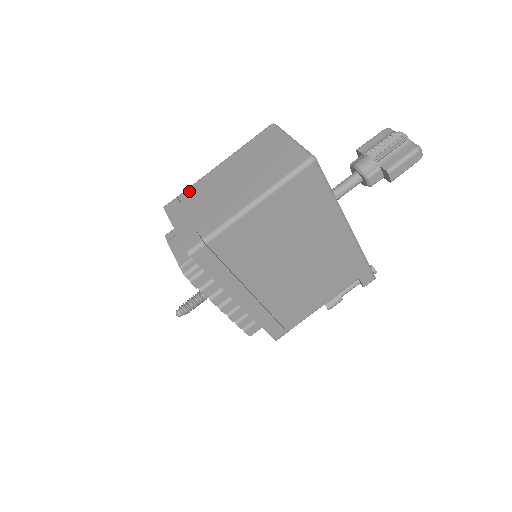
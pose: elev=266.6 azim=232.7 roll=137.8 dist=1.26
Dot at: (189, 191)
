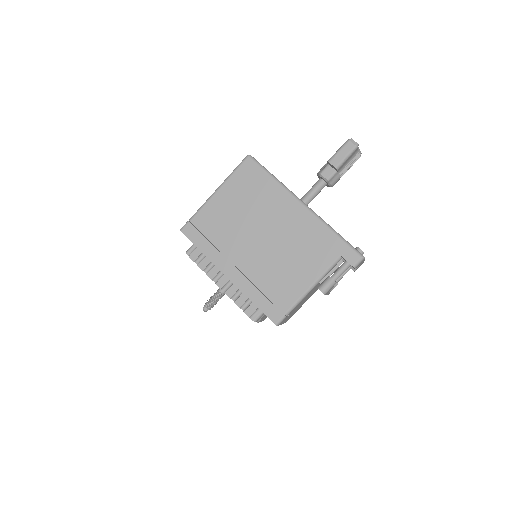
Dot at: occluded
